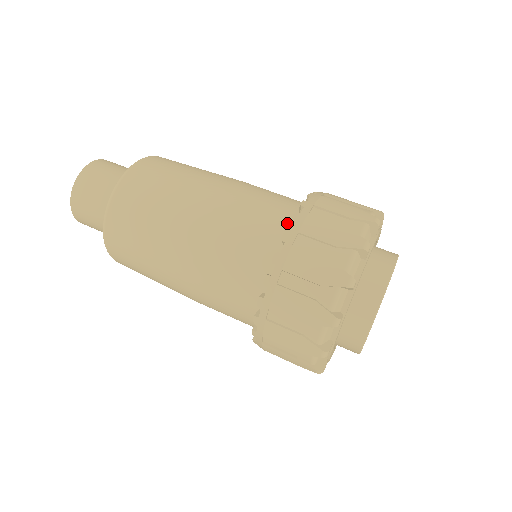
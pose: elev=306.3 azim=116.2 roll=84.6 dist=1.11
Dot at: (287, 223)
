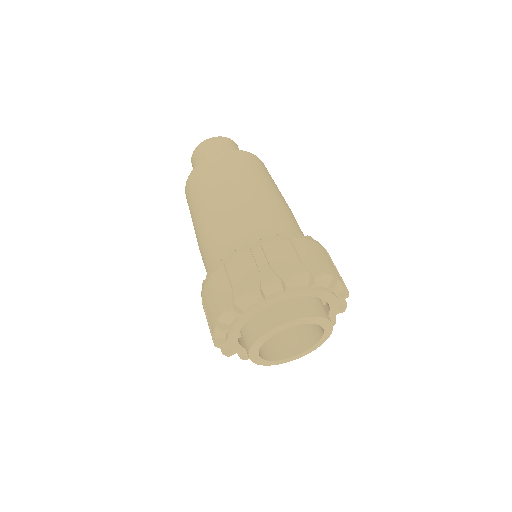
Dot at: occluded
